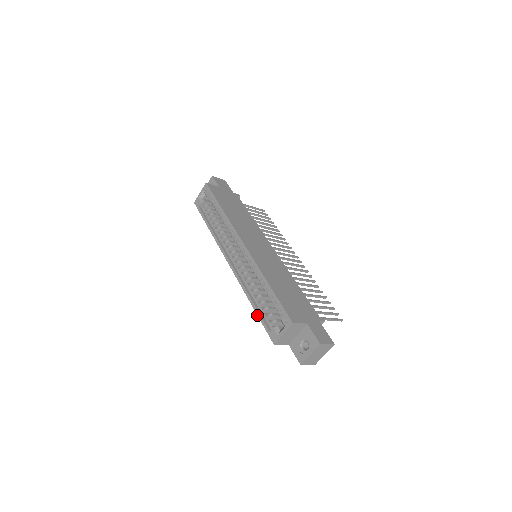
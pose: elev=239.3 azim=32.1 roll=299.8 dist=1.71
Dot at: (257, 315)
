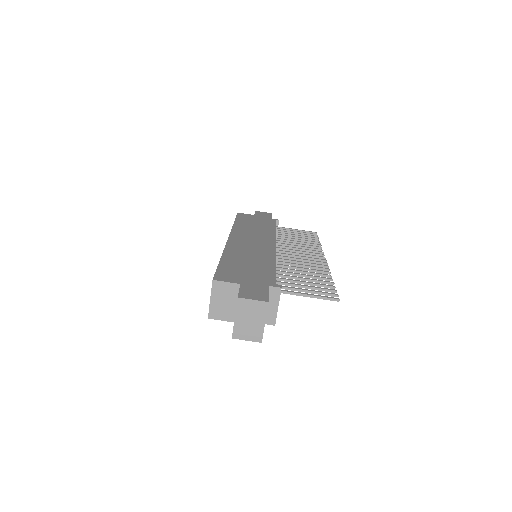
Dot at: occluded
